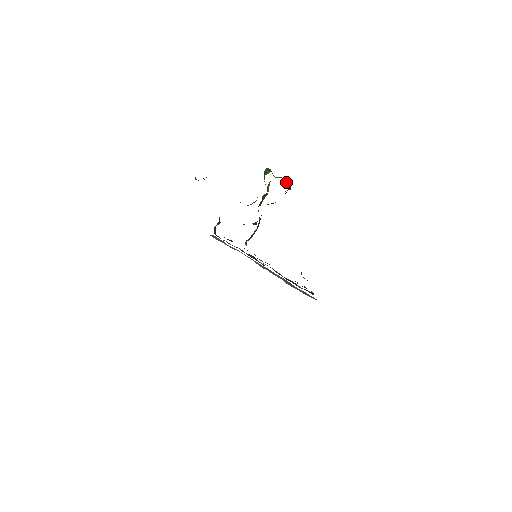
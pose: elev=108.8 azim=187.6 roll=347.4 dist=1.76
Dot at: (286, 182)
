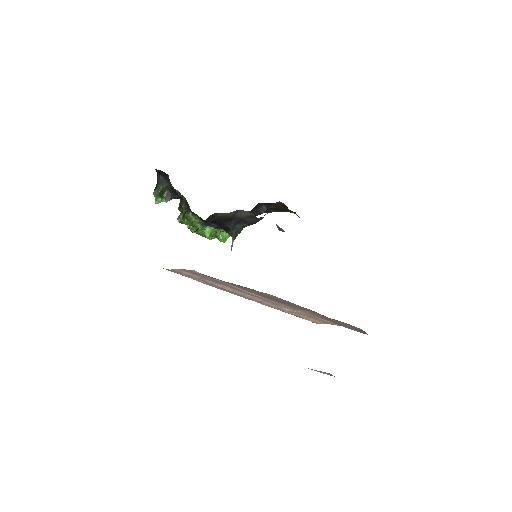
Dot at: occluded
